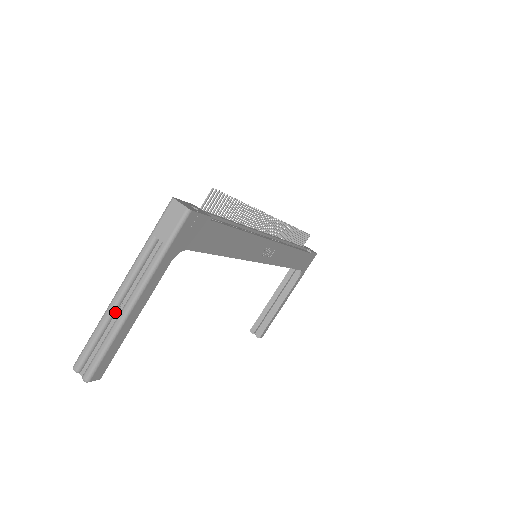
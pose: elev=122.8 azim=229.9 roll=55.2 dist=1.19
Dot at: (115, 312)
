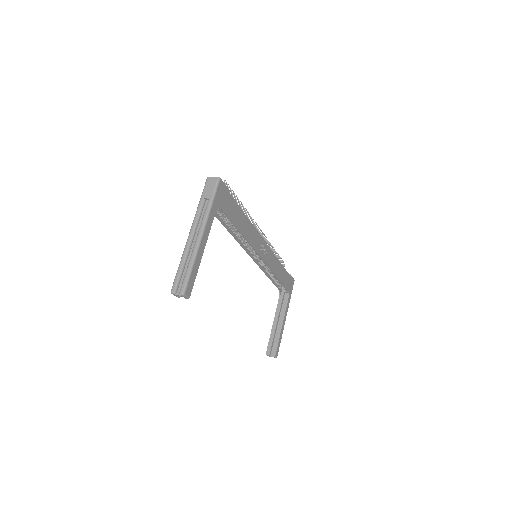
Dot at: (190, 248)
